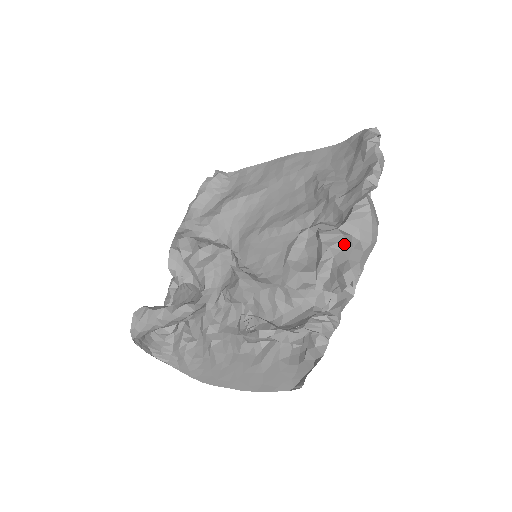
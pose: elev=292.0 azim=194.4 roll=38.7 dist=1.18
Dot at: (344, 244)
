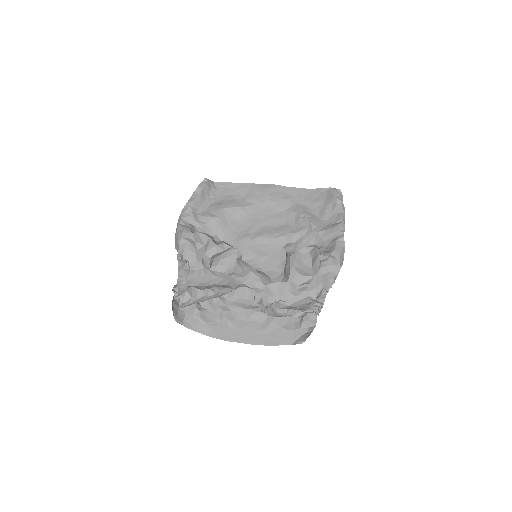
Dot at: (329, 262)
